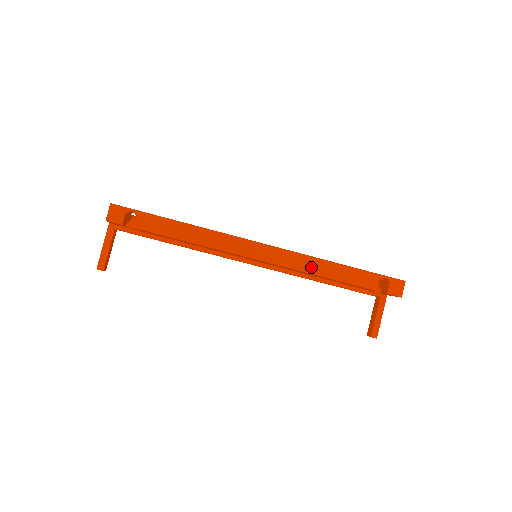
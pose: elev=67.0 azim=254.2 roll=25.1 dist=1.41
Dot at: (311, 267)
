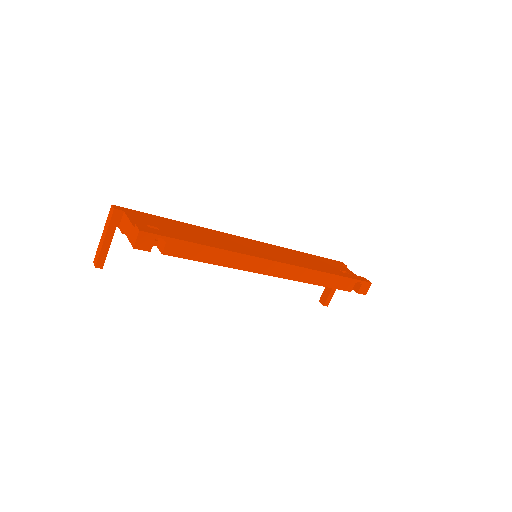
Dot at: (309, 278)
